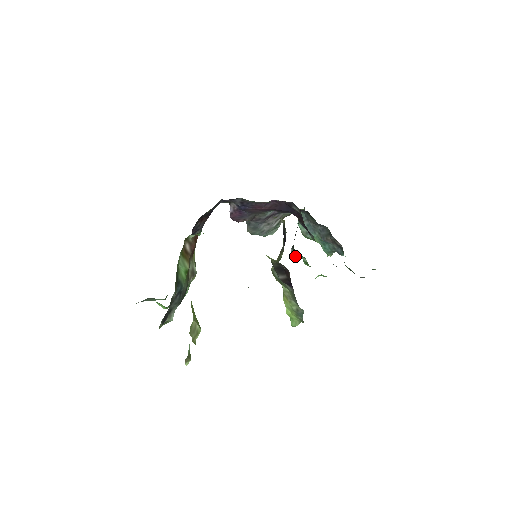
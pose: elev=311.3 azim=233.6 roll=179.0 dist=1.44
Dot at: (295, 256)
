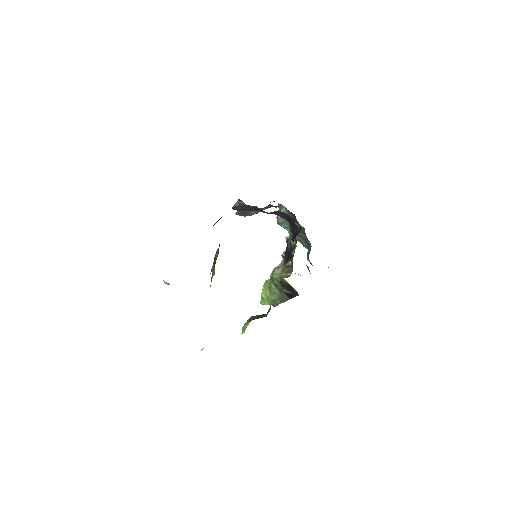
Dot at: occluded
